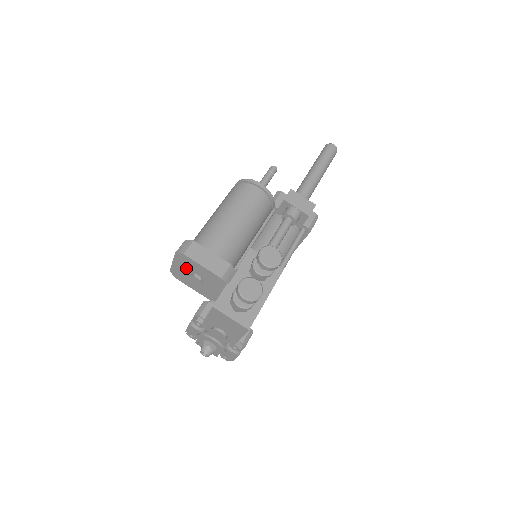
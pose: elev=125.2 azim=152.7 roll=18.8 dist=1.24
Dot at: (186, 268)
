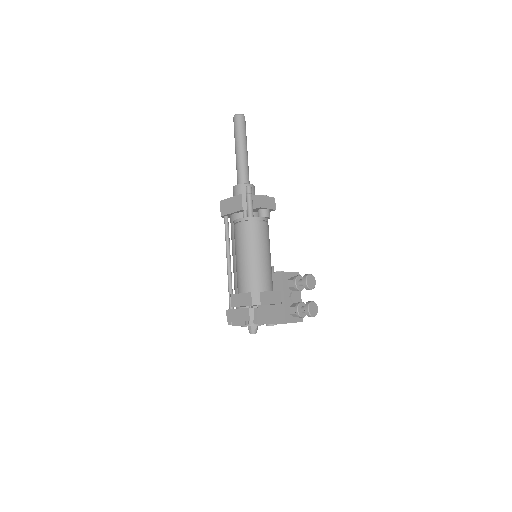
Dot at: occluded
